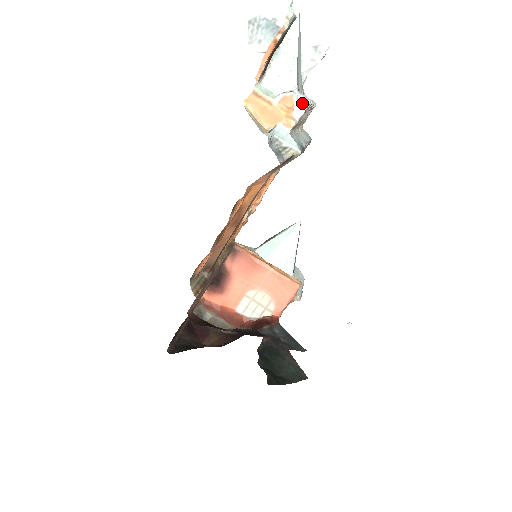
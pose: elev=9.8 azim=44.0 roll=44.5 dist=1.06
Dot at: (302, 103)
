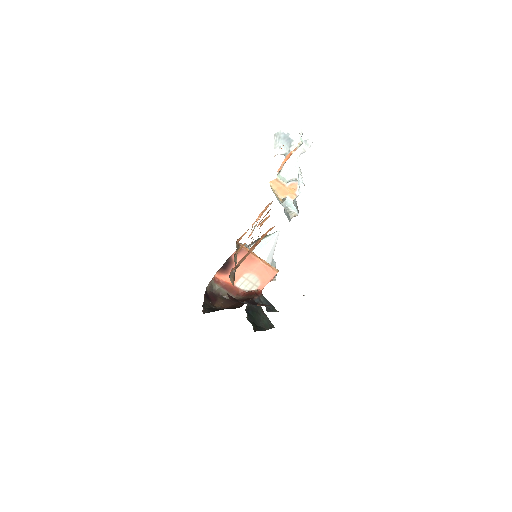
Dot at: (301, 186)
